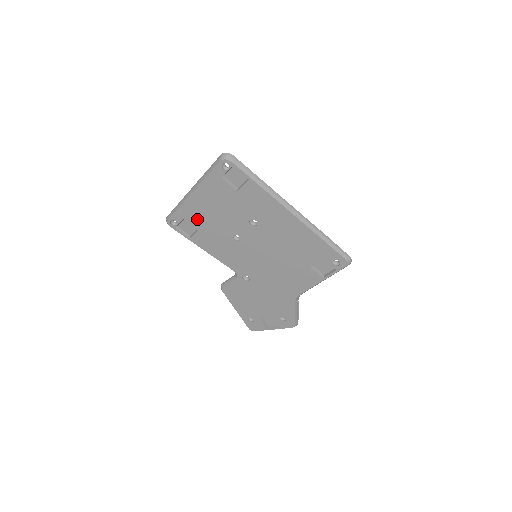
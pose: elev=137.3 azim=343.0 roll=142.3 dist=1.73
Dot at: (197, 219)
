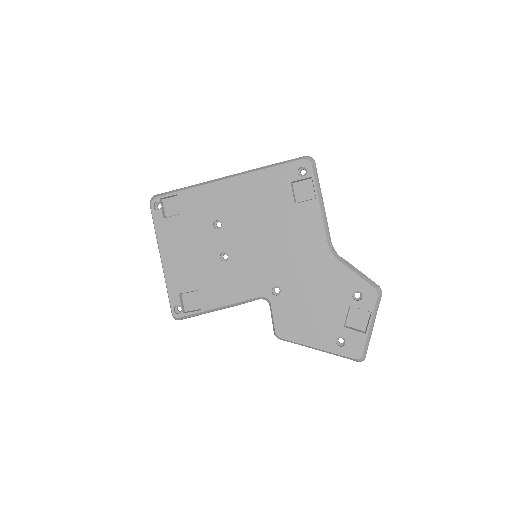
Dot at: (186, 280)
